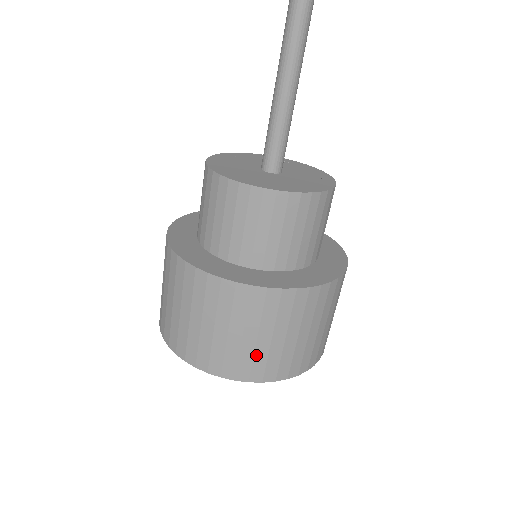
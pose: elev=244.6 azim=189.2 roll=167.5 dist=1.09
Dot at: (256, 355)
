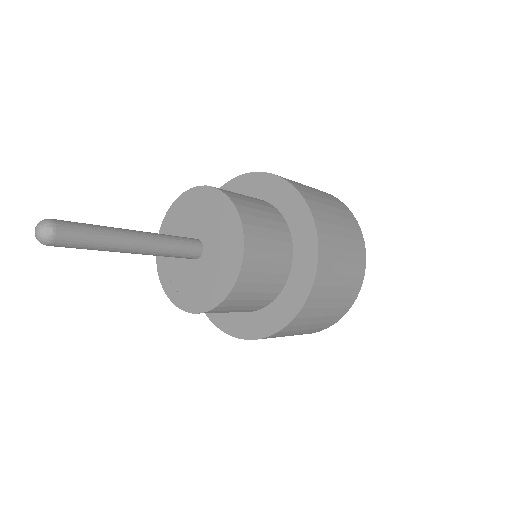
Dot at: occluded
